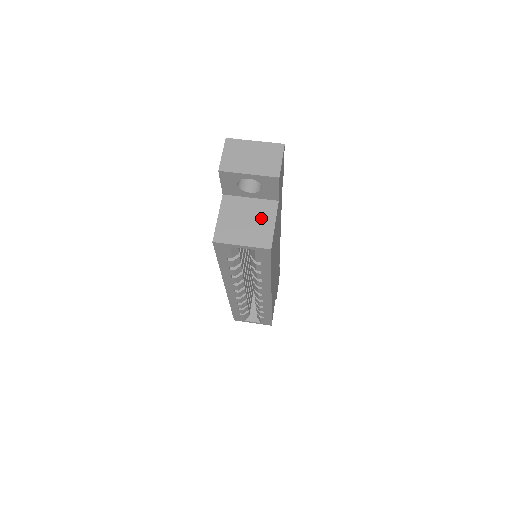
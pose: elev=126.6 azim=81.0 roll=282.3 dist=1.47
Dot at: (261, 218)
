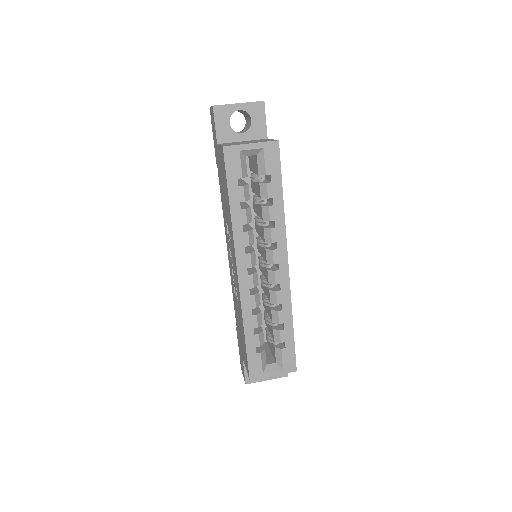
Dot at: occluded
